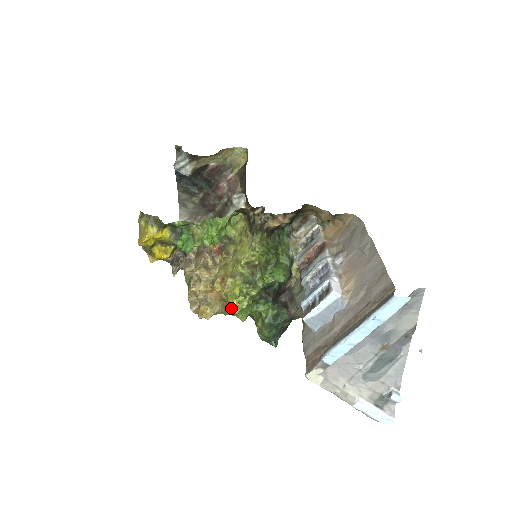
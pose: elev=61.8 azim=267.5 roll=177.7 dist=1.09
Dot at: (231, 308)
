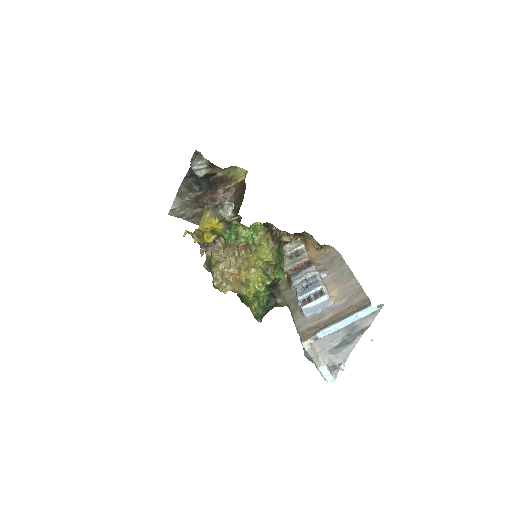
Dot at: (249, 289)
